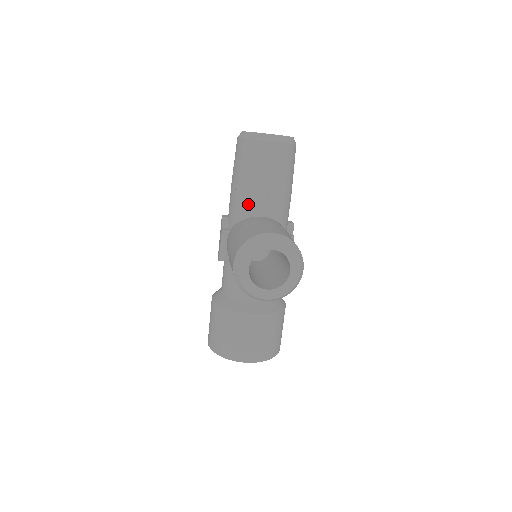
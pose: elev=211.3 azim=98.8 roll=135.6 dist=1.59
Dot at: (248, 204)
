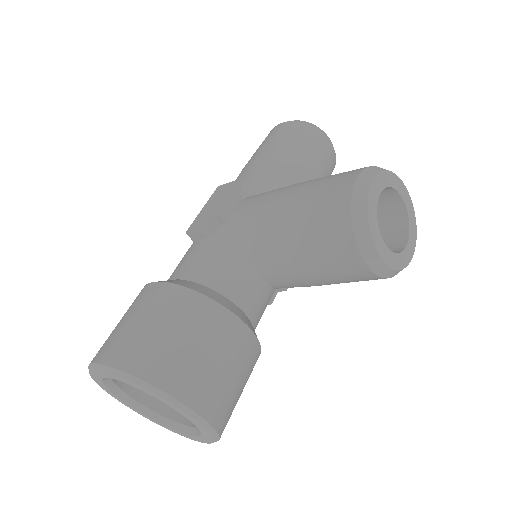
Dot at: (288, 181)
